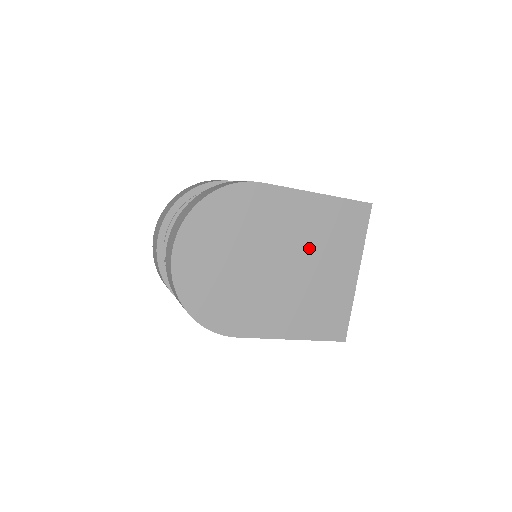
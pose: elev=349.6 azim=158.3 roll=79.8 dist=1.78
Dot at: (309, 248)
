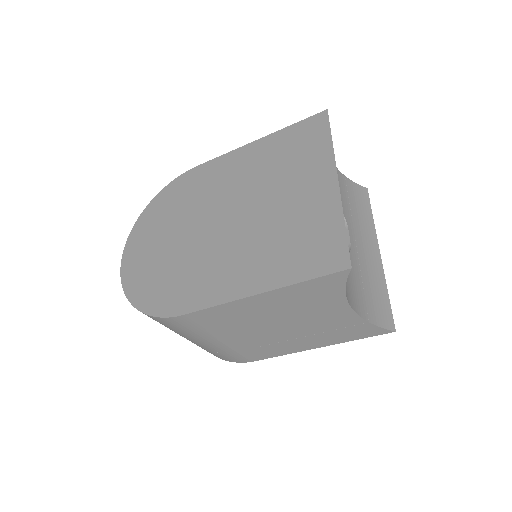
Dot at: (257, 188)
